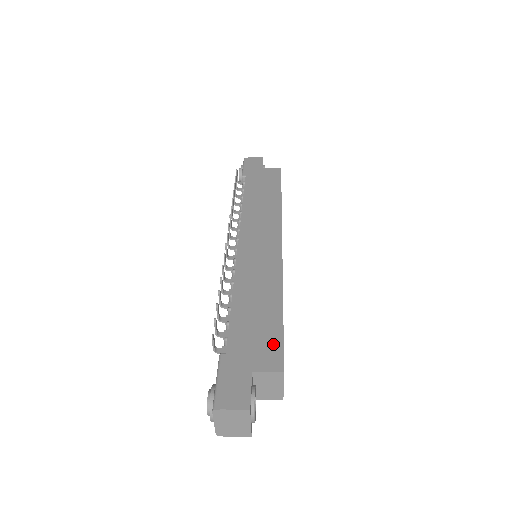
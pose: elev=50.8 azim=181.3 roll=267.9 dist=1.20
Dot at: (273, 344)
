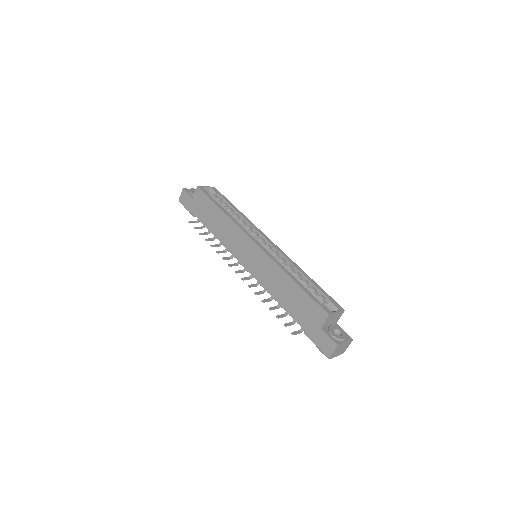
Dot at: (312, 306)
